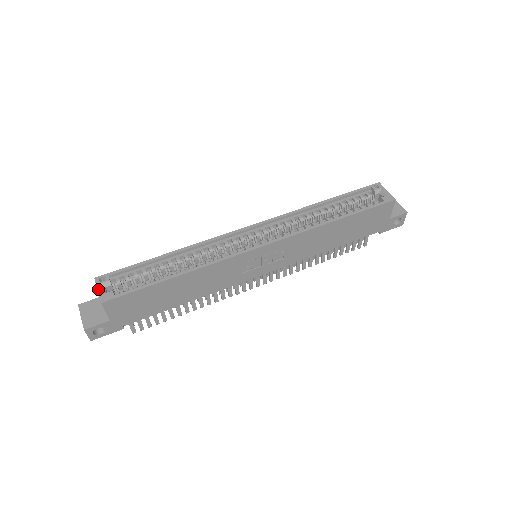
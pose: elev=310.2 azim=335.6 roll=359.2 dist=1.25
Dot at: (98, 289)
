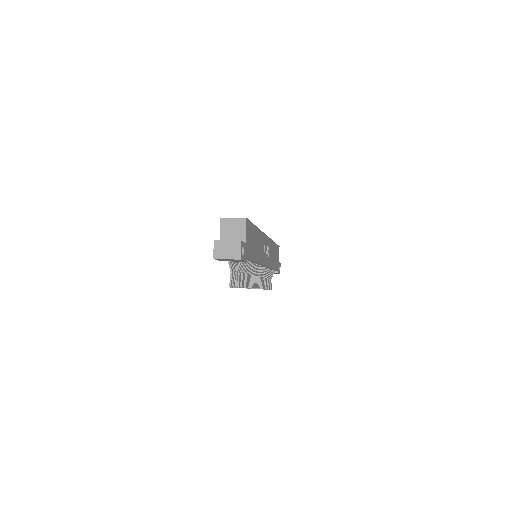
Dot at: occluded
